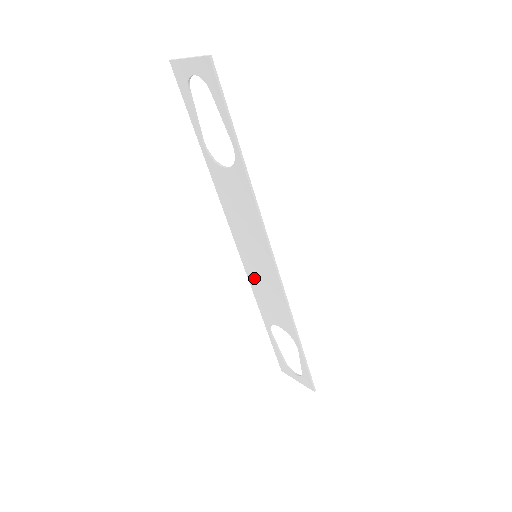
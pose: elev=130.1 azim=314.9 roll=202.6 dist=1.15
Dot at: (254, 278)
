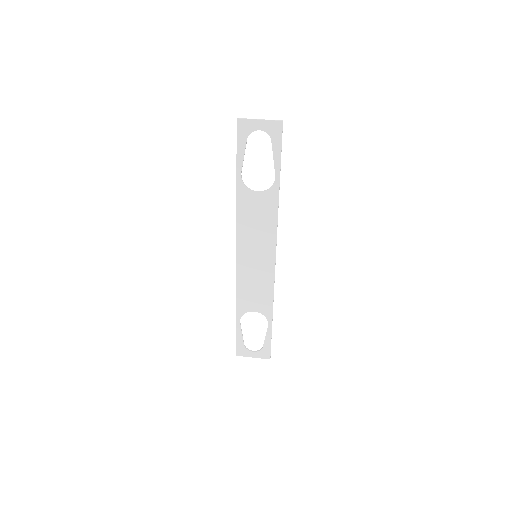
Dot at: (245, 275)
